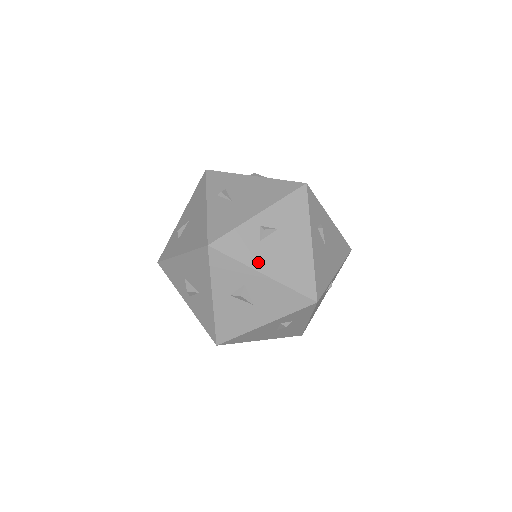
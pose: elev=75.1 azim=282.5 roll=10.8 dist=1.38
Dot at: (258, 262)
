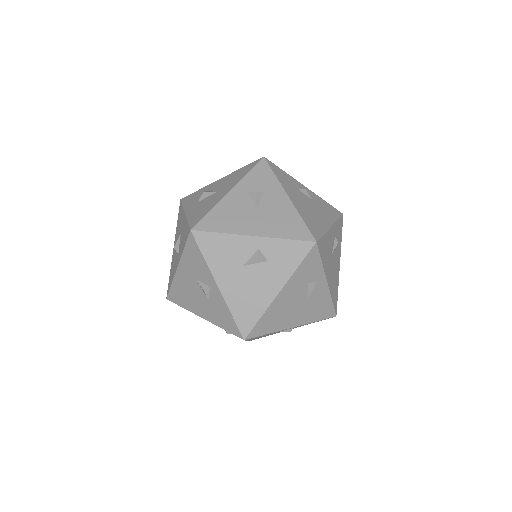
Dot at: occluded
